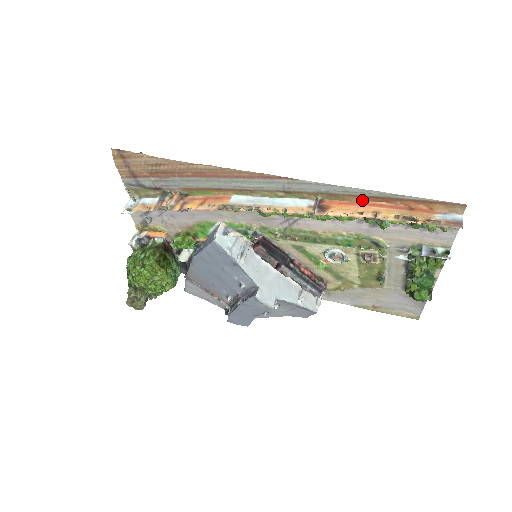
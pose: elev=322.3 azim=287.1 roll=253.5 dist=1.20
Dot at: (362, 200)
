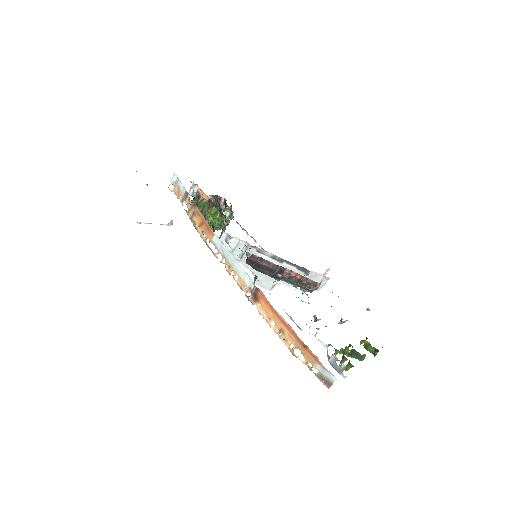
Dot at: (278, 313)
